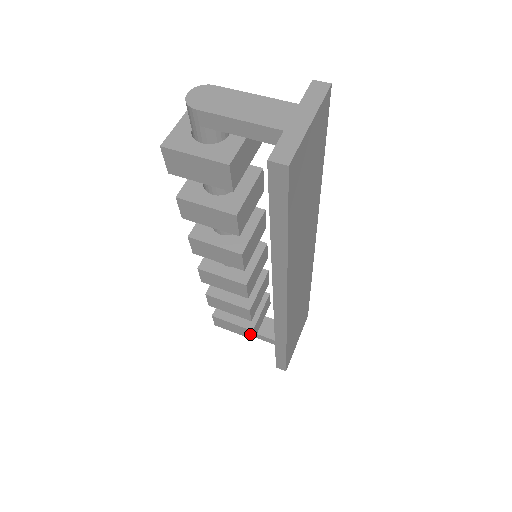
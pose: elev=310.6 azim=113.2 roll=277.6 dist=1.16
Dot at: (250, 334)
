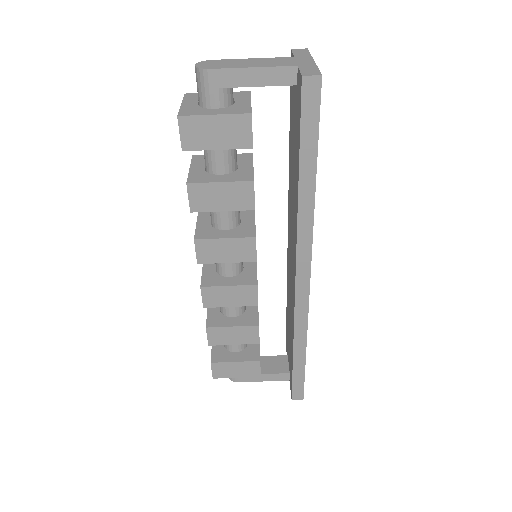
Dot at: (256, 369)
